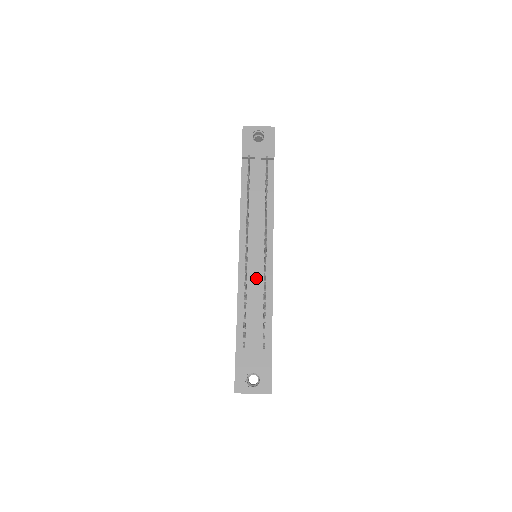
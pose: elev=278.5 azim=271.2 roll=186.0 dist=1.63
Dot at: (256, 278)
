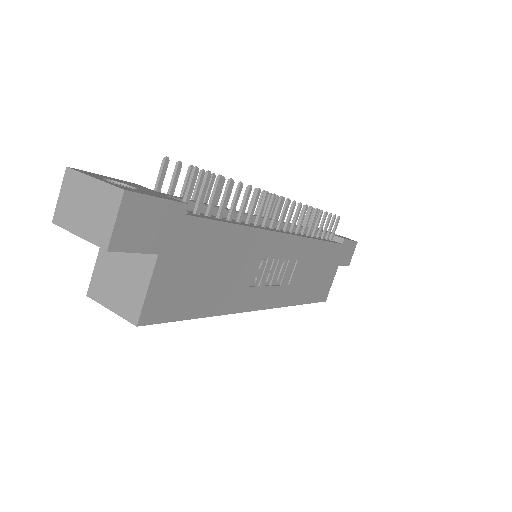
Dot at: (246, 213)
